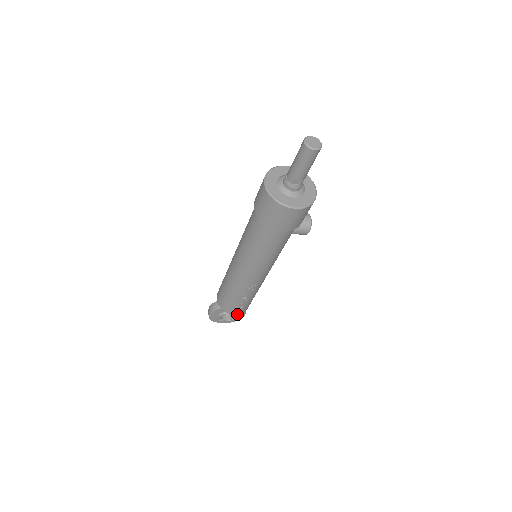
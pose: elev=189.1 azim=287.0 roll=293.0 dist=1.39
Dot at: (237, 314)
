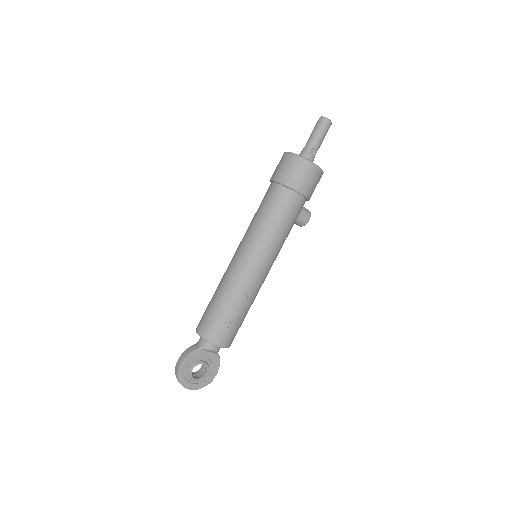
Dot at: (210, 370)
